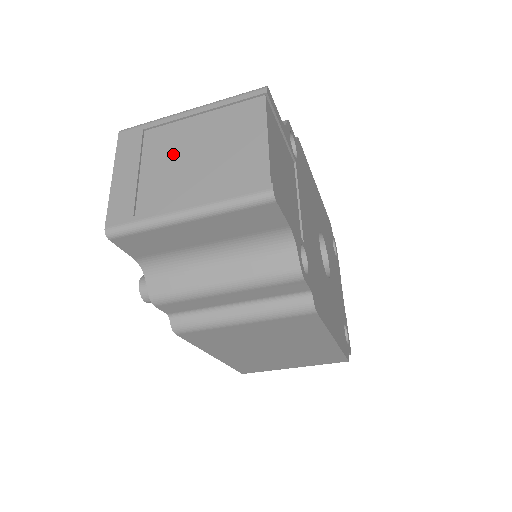
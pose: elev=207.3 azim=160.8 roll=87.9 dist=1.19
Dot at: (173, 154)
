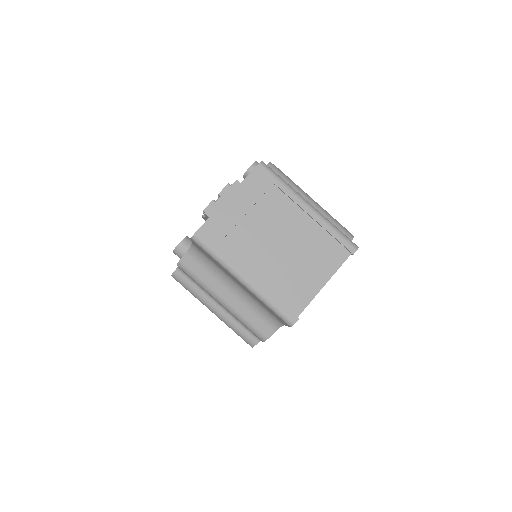
Dot at: (273, 228)
